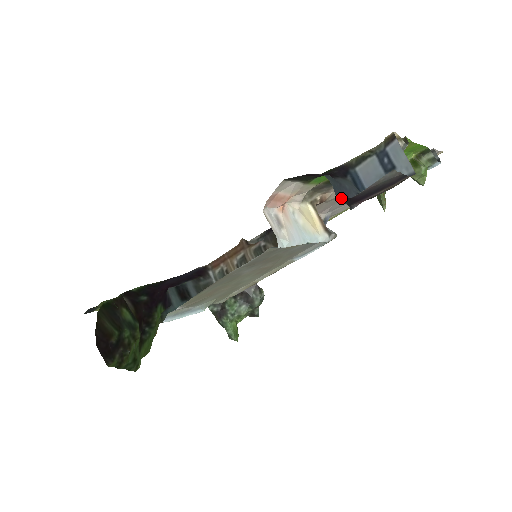
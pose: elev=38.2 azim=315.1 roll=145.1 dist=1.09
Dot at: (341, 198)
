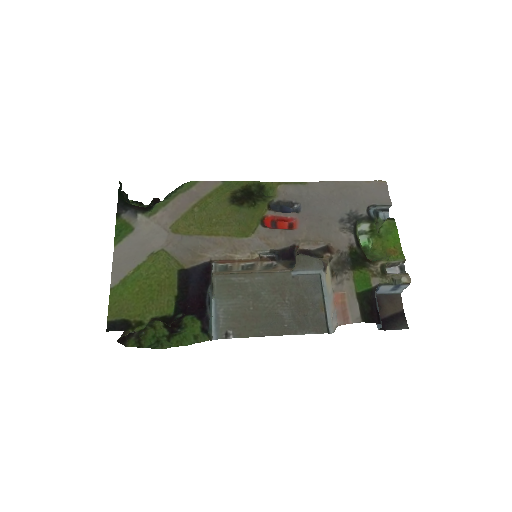
Dot at: (379, 329)
